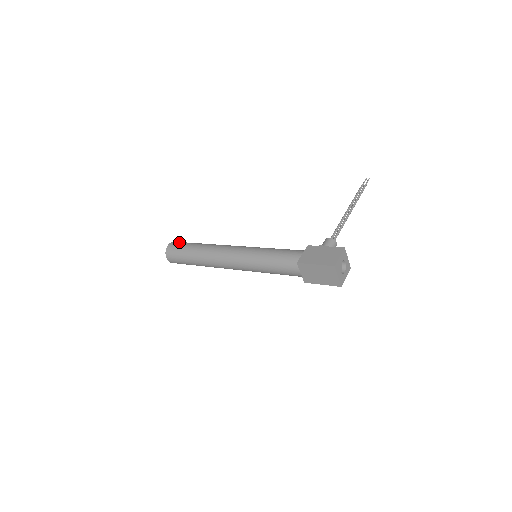
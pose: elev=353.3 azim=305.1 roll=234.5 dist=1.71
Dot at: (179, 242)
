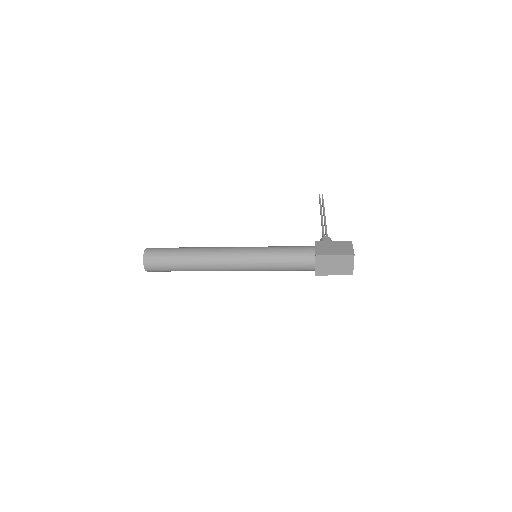
Dot at: occluded
